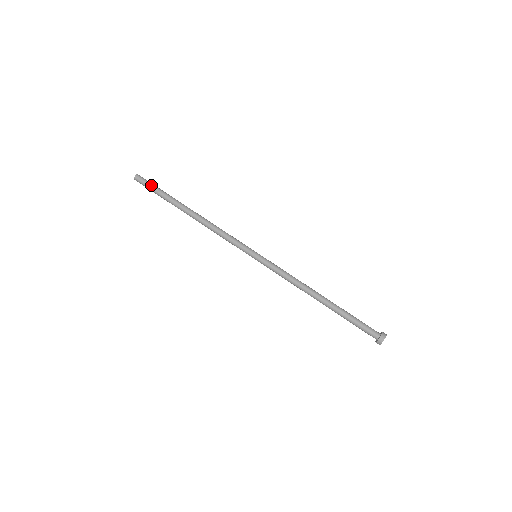
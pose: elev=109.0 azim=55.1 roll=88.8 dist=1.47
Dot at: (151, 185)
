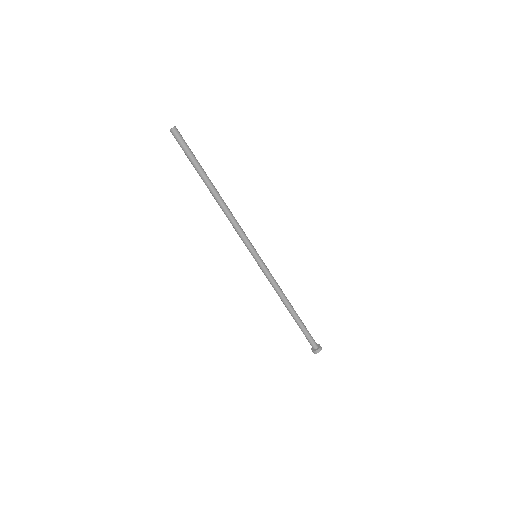
Dot at: (187, 146)
